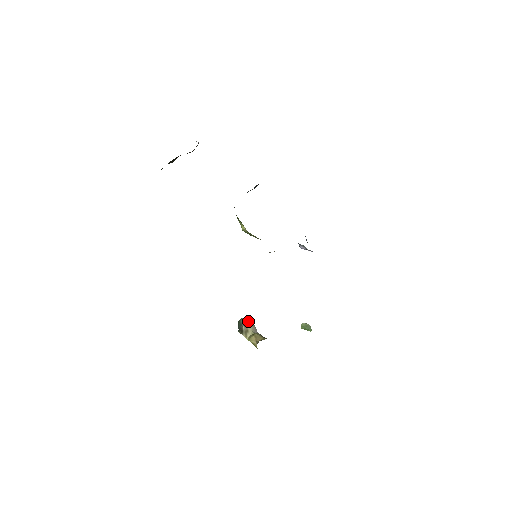
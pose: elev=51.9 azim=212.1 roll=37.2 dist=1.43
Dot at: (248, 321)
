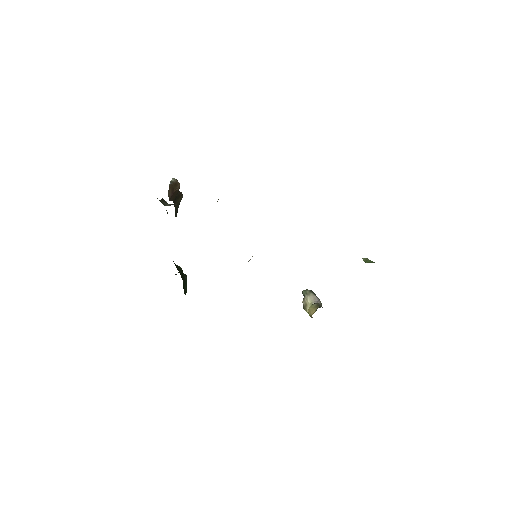
Dot at: (305, 293)
